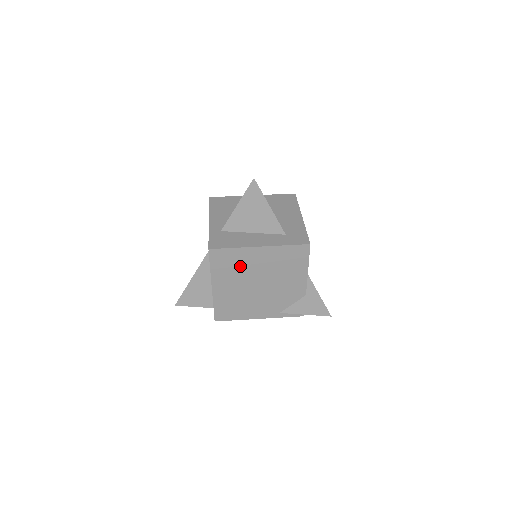
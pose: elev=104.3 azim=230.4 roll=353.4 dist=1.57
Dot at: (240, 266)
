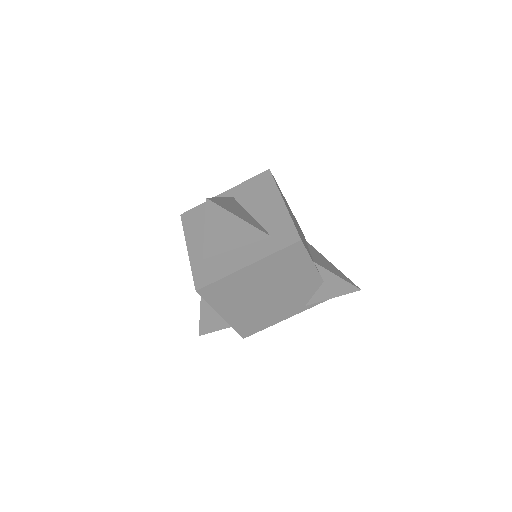
Dot at: (238, 289)
